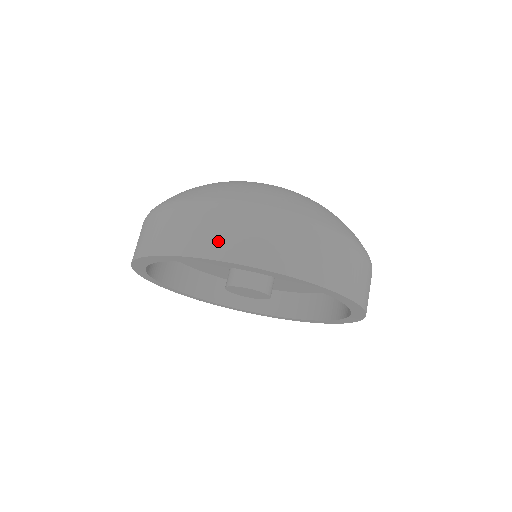
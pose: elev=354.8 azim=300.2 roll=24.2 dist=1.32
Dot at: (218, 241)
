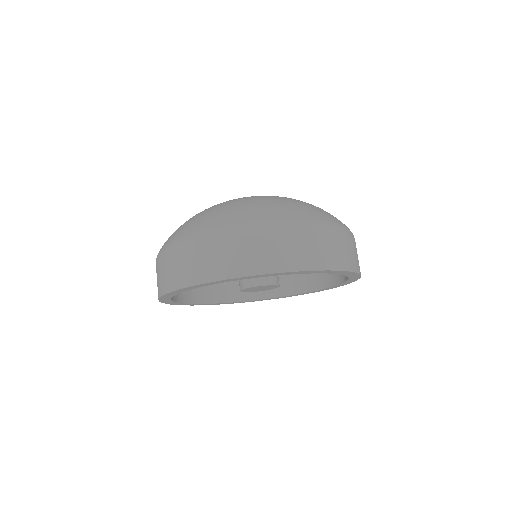
Dot at: (299, 255)
